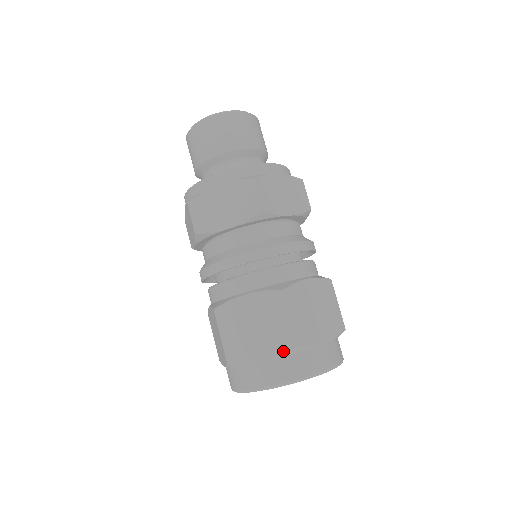
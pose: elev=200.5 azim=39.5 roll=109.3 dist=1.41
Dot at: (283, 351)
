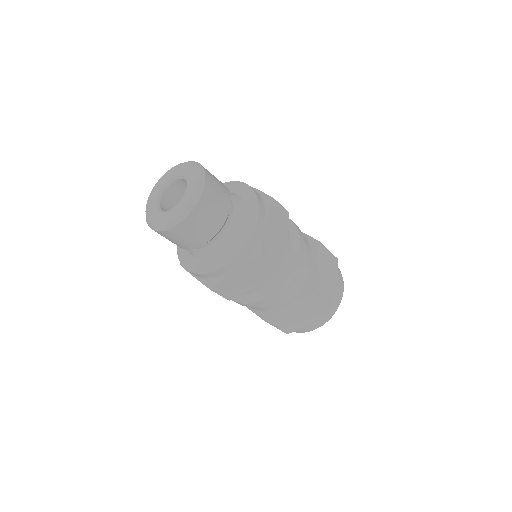
Dot at: (322, 315)
